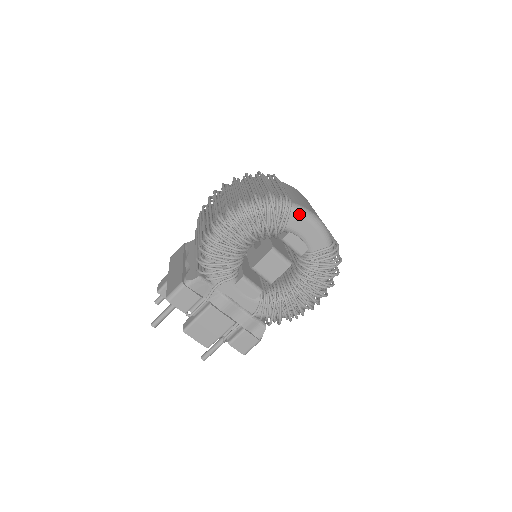
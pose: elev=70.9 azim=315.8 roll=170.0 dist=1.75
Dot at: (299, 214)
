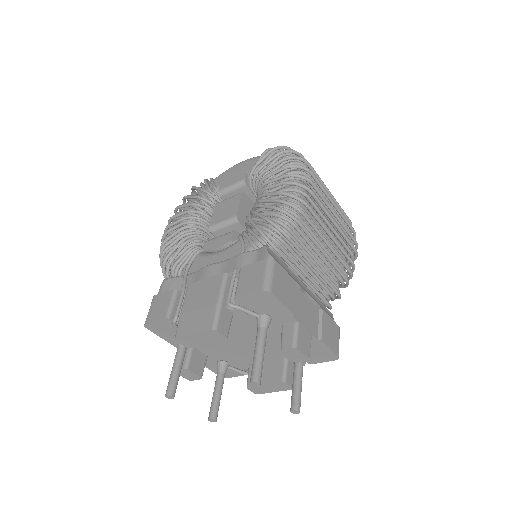
Dot at: (222, 174)
